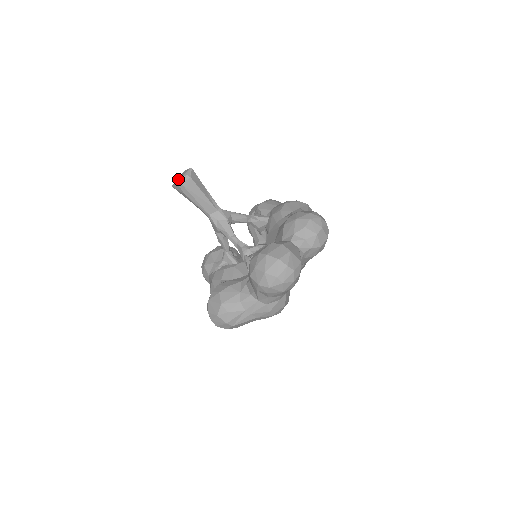
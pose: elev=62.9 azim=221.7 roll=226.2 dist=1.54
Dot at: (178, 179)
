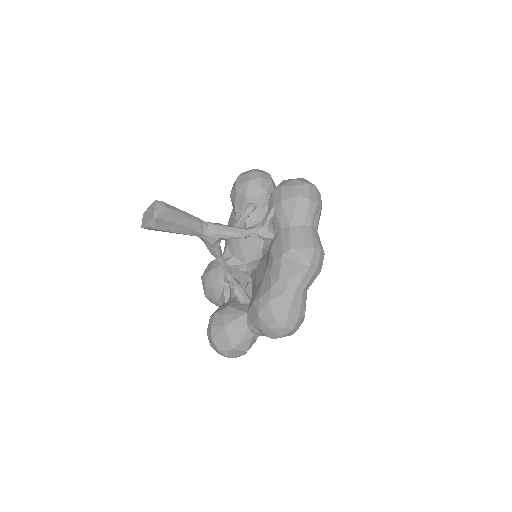
Dot at: (144, 219)
